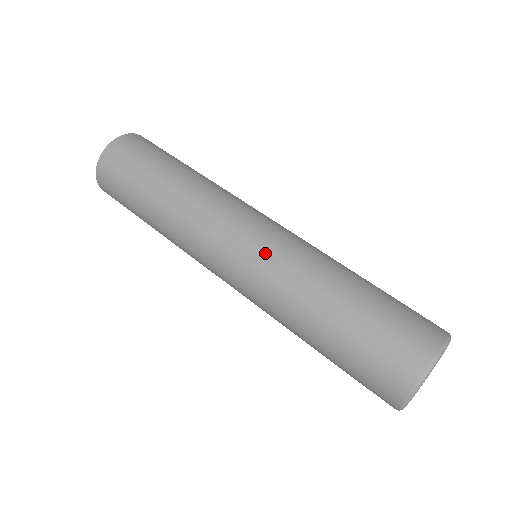
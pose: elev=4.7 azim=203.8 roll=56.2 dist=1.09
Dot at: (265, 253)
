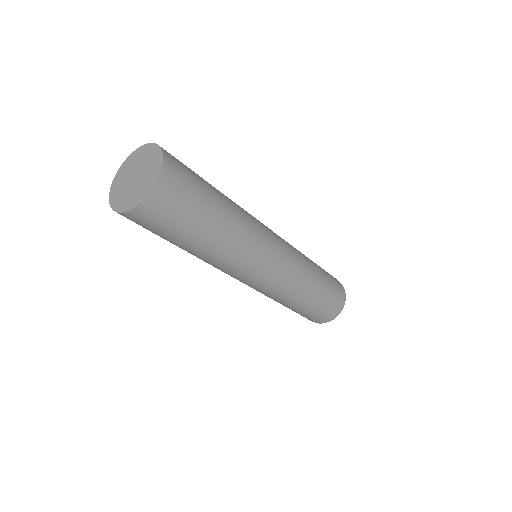
Dot at: (287, 268)
